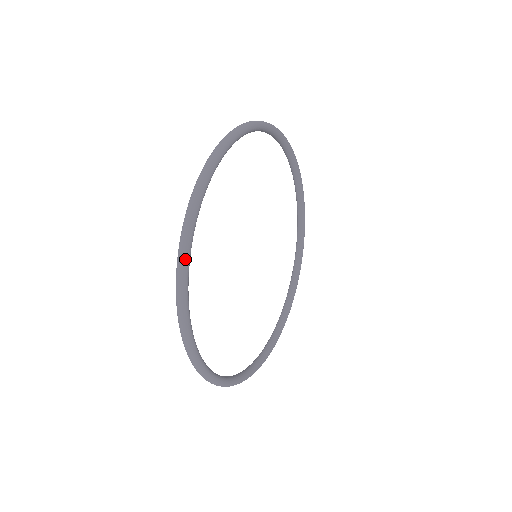
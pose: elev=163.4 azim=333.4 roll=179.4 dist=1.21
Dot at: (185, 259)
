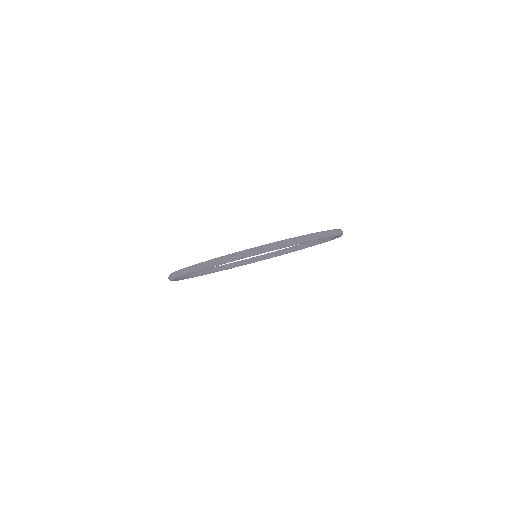
Dot at: (173, 279)
